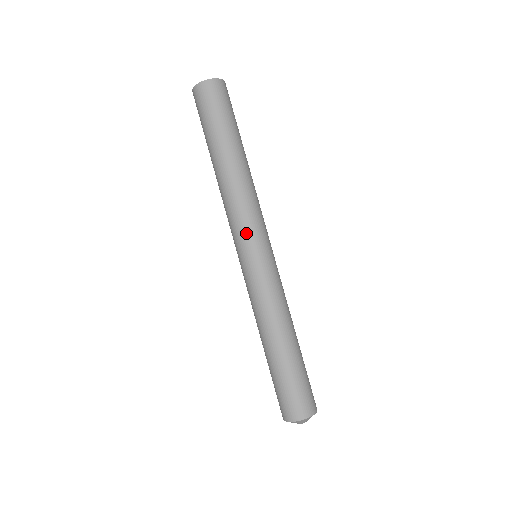
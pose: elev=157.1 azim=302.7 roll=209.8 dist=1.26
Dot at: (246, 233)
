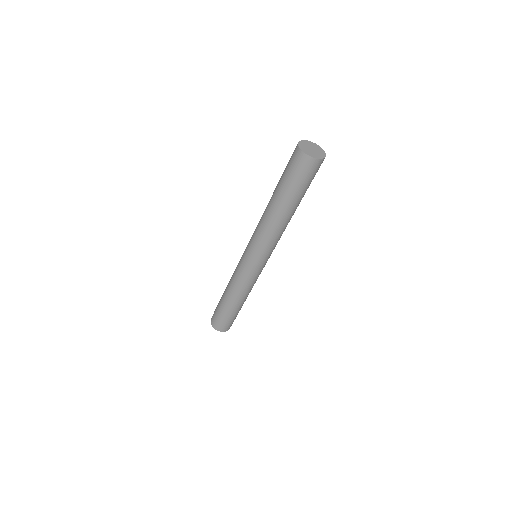
Dot at: (271, 253)
